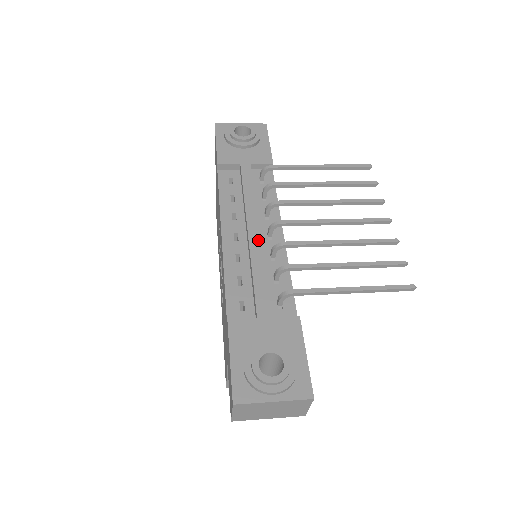
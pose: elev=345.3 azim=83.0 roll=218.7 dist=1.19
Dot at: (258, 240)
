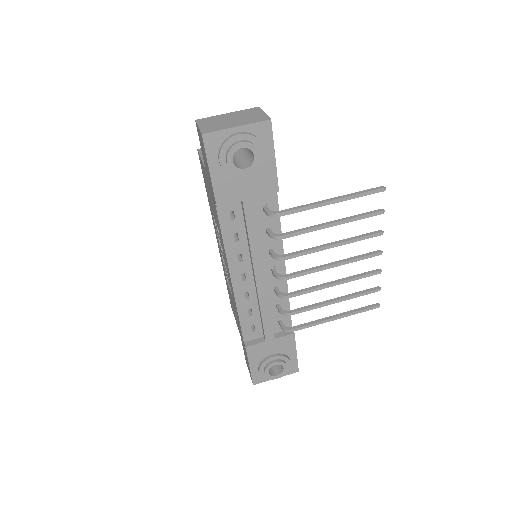
Dot at: (265, 286)
